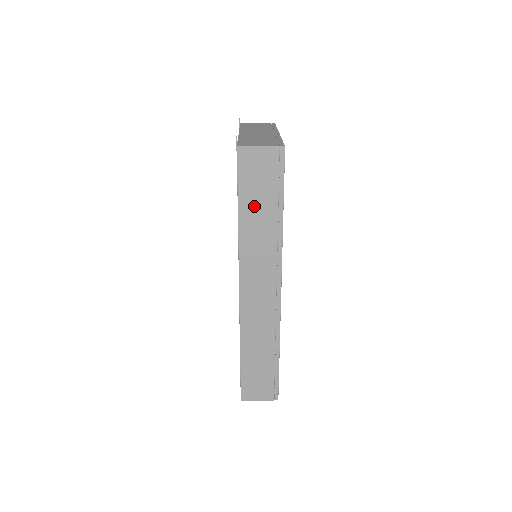
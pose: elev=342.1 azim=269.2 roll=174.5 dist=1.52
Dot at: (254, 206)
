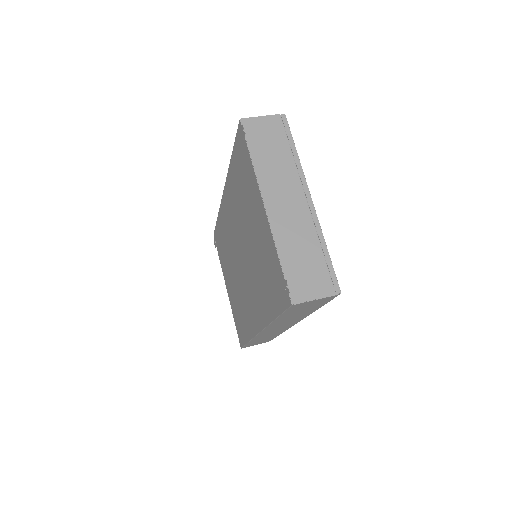
Dot at: (293, 314)
